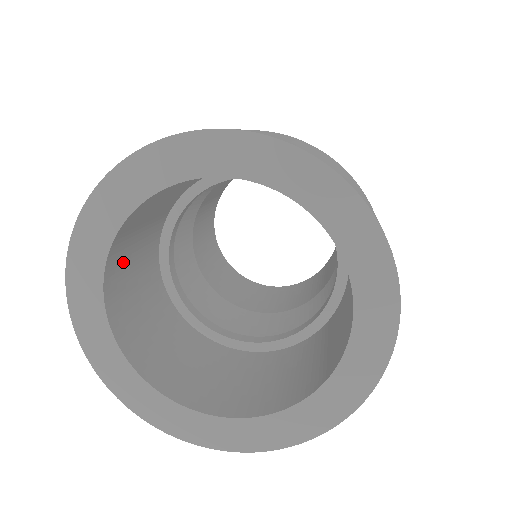
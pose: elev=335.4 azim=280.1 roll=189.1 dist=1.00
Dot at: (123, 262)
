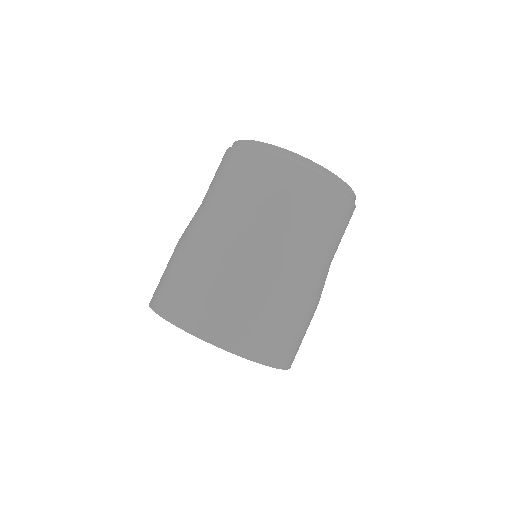
Dot at: occluded
